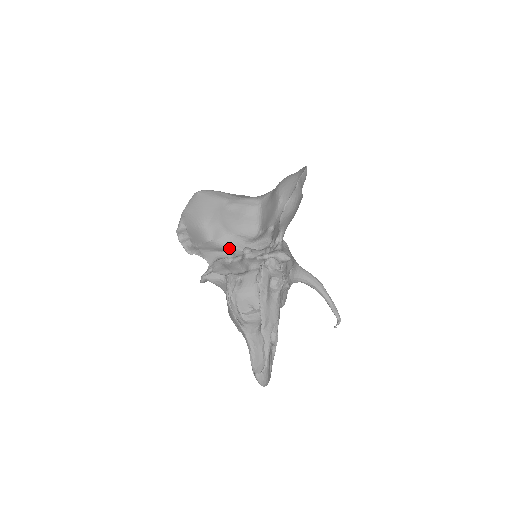
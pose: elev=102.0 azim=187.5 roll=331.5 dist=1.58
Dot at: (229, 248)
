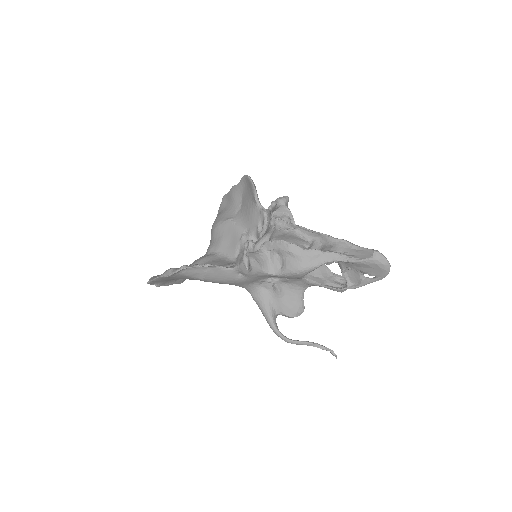
Dot at: occluded
